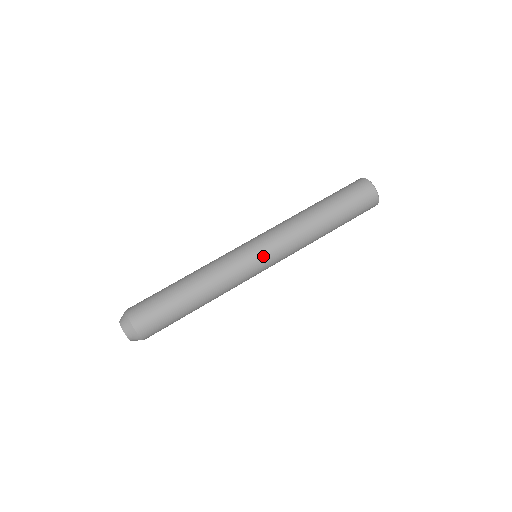
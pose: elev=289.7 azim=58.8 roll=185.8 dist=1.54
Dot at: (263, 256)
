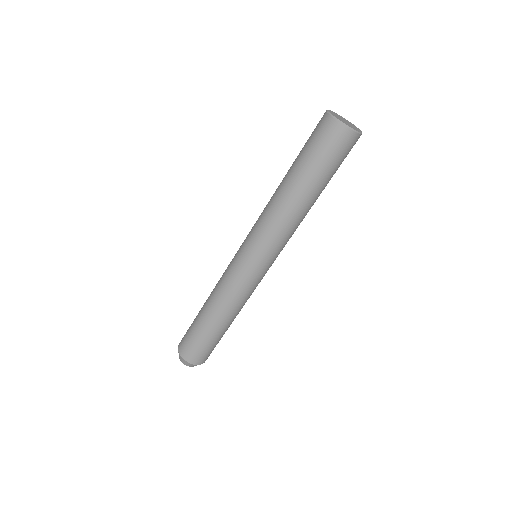
Dot at: occluded
